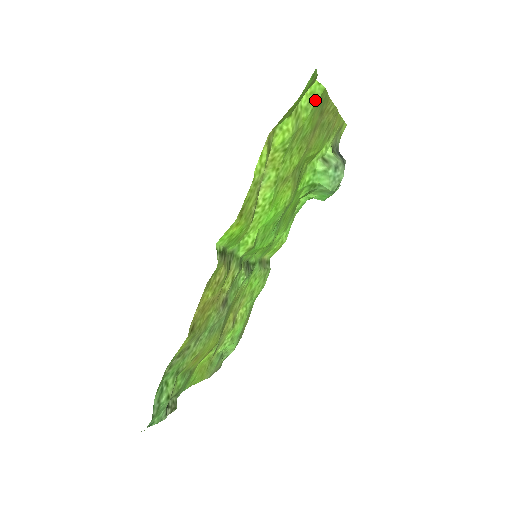
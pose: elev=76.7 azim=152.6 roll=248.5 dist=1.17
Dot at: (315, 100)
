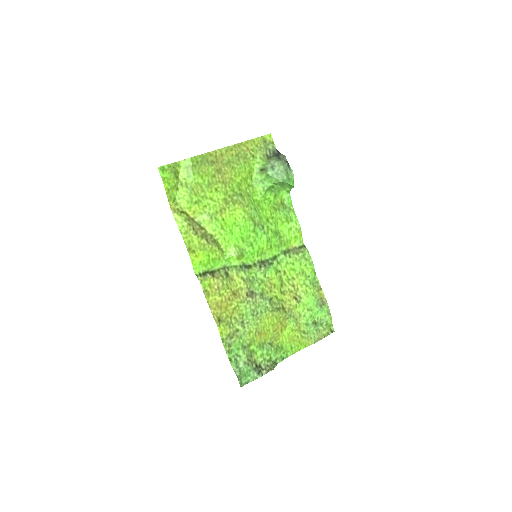
Dot at: (190, 168)
